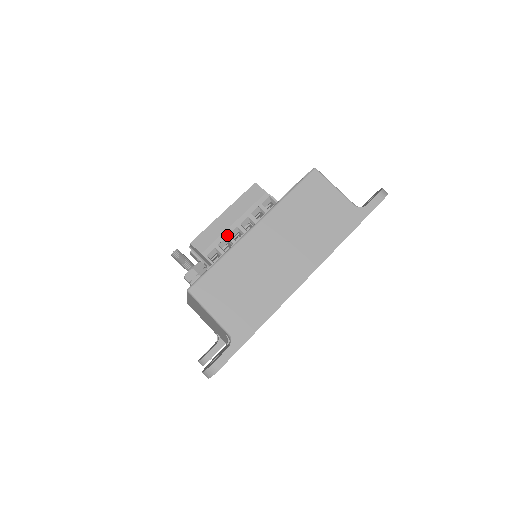
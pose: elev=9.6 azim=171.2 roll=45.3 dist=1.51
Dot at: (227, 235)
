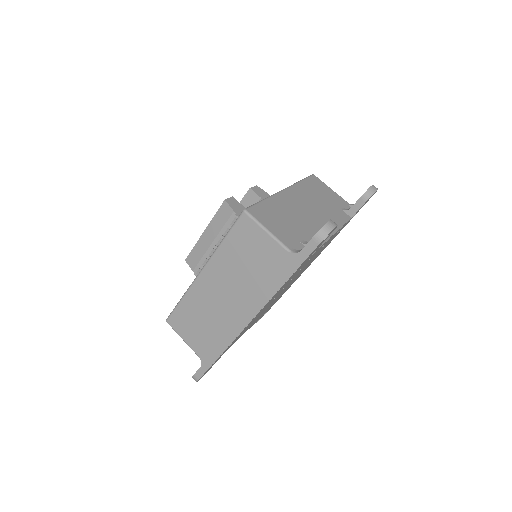
Dot at: (207, 256)
